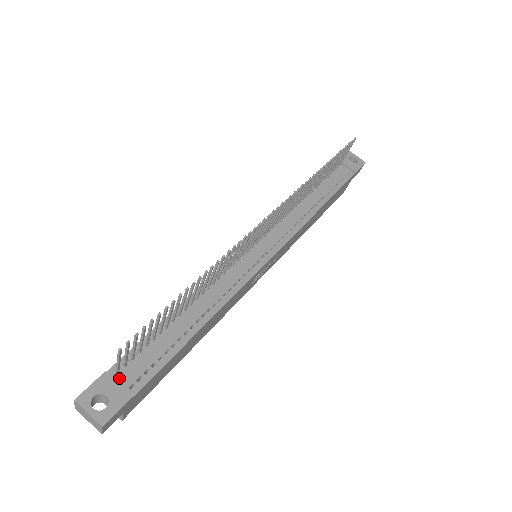
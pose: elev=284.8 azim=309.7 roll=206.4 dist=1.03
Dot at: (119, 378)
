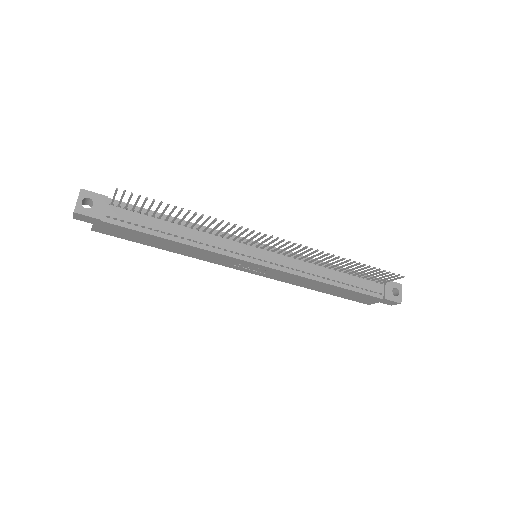
Dot at: (109, 207)
